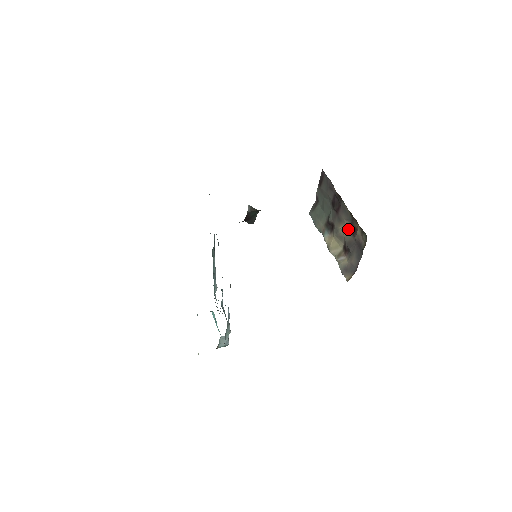
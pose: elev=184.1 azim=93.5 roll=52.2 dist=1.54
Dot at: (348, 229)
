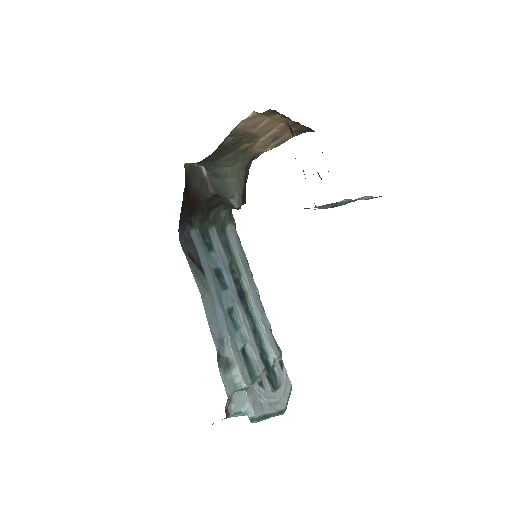
Dot at: occluded
